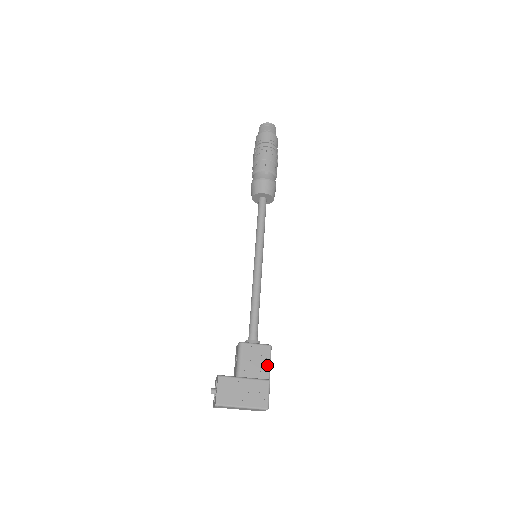
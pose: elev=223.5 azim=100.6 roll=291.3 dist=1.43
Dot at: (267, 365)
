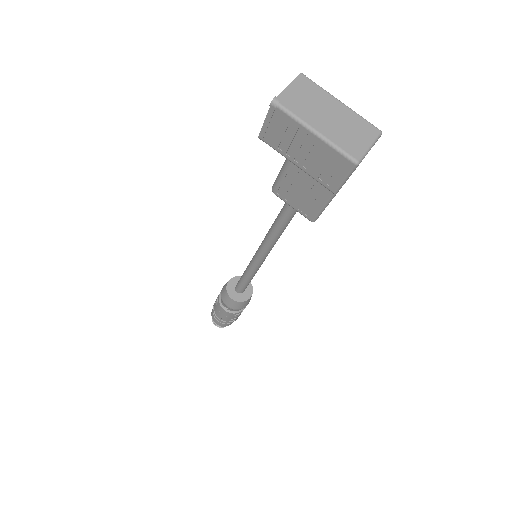
Dot at: occluded
